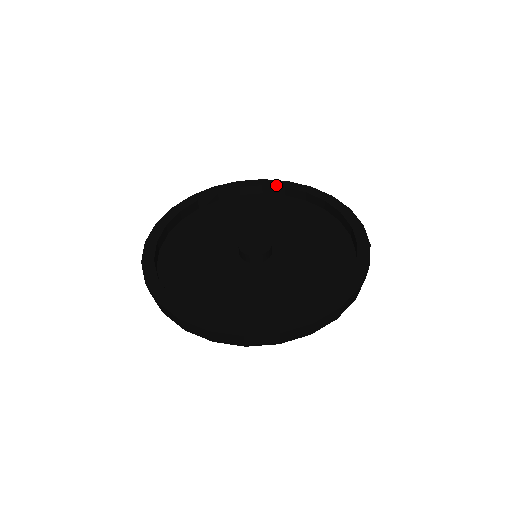
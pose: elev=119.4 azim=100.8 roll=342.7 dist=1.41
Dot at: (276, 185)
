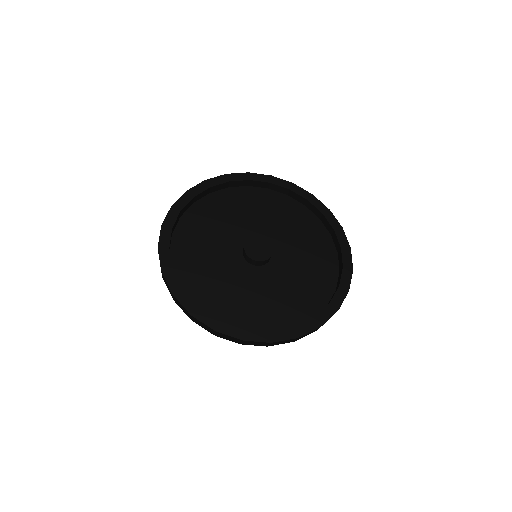
Dot at: (331, 223)
